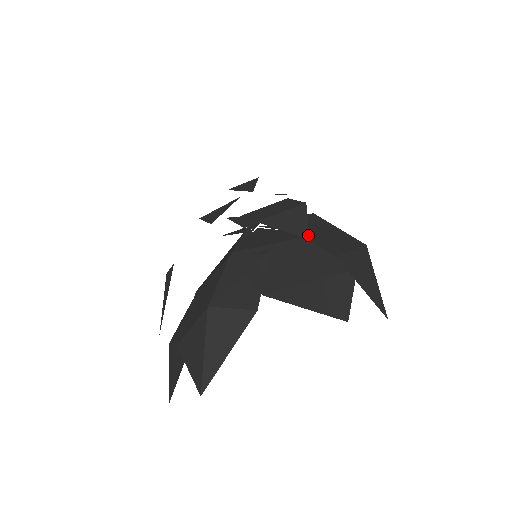
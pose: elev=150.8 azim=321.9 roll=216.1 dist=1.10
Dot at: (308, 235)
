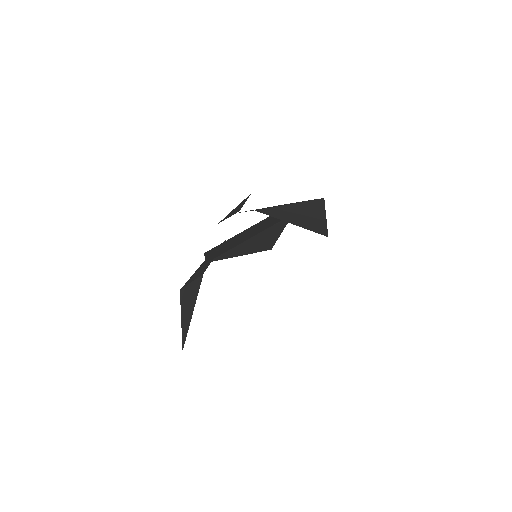
Dot at: (240, 209)
